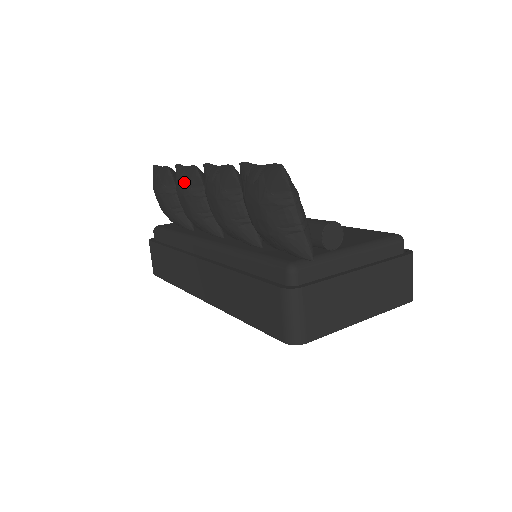
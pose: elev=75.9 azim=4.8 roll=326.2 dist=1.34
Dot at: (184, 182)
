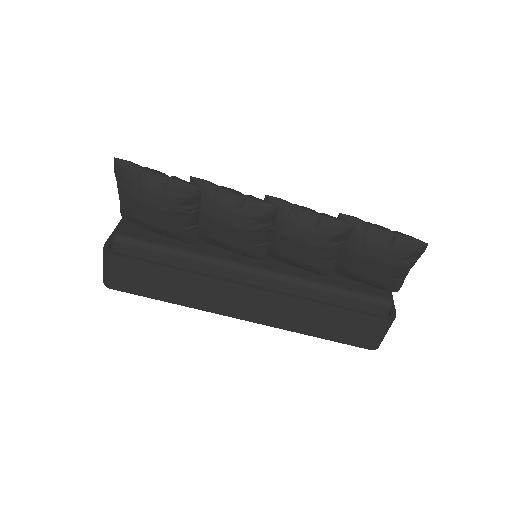
Dot at: (246, 217)
